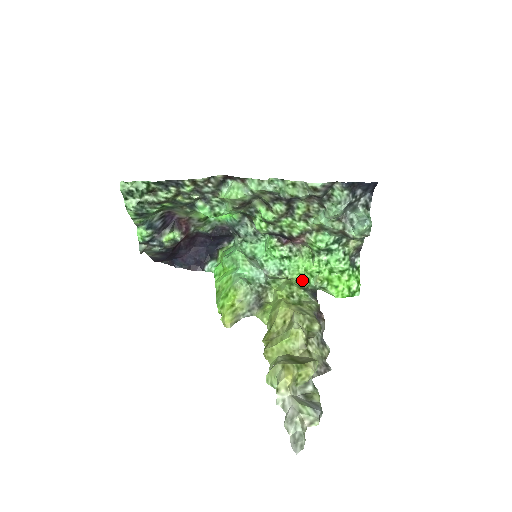
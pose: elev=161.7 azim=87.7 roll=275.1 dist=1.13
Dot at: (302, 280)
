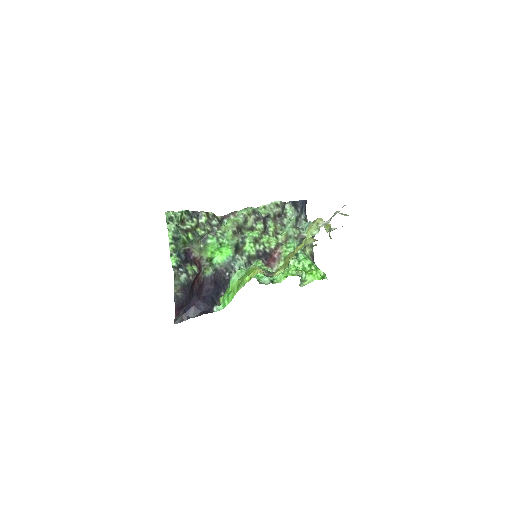
Dot at: occluded
